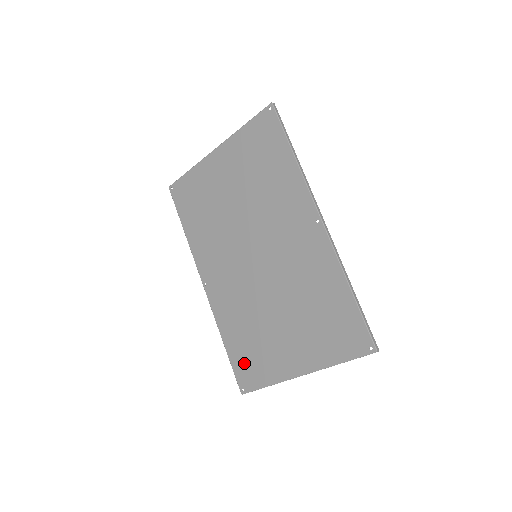
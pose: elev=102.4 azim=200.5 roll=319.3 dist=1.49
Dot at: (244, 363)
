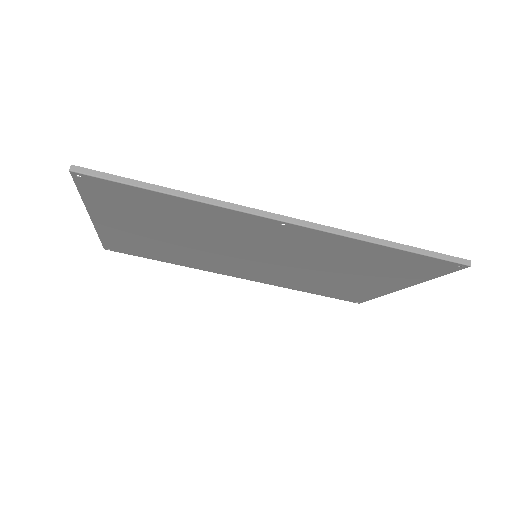
Dot at: (339, 295)
